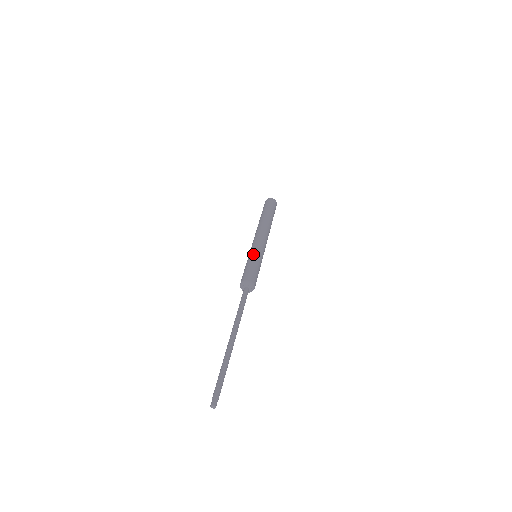
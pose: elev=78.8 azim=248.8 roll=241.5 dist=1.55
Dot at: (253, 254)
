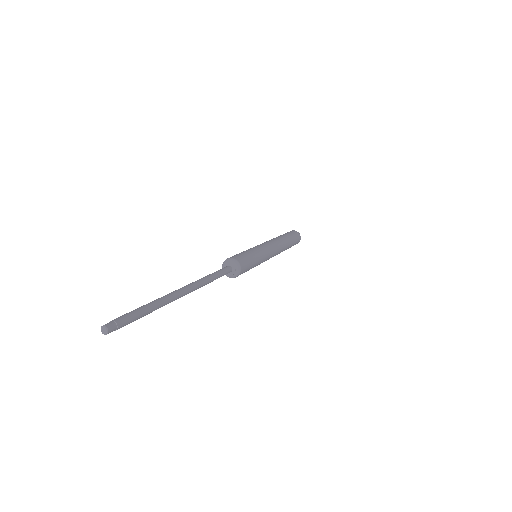
Dot at: (260, 251)
